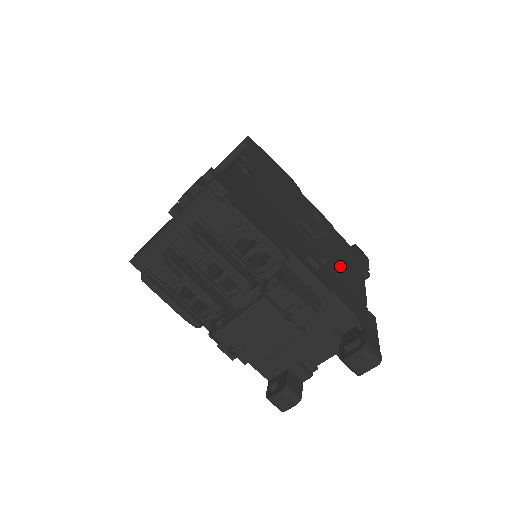
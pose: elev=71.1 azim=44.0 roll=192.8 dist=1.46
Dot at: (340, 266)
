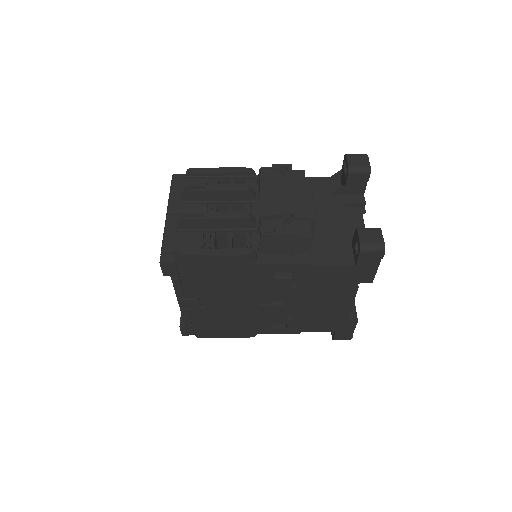
Dot at: occluded
